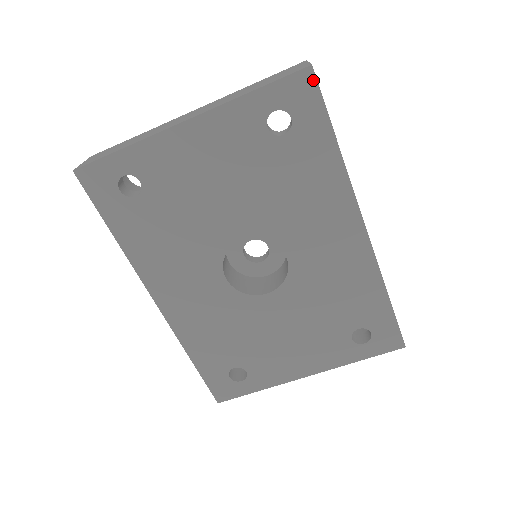
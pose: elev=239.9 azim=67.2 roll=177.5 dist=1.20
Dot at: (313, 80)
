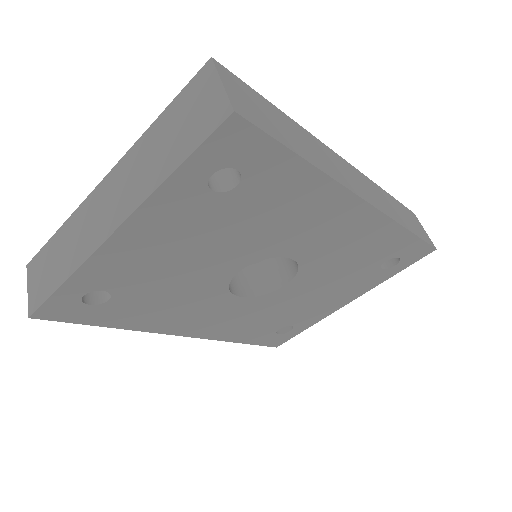
Dot at: (244, 124)
